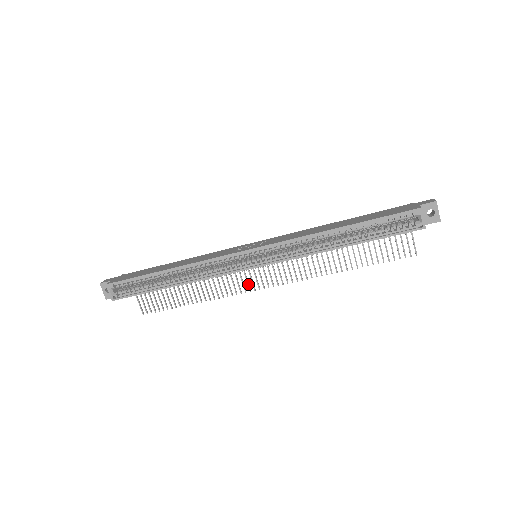
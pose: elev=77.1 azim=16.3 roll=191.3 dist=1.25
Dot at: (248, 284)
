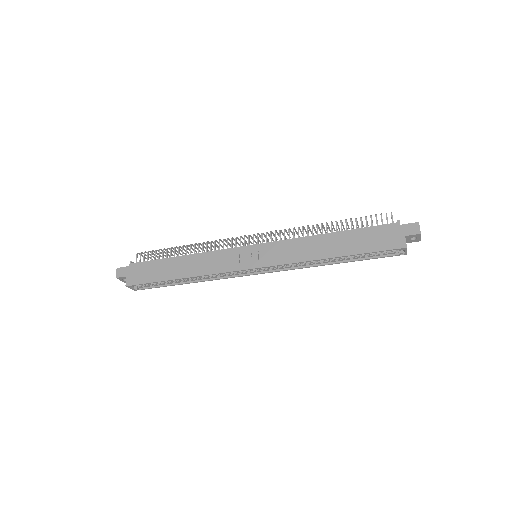
Dot at: occluded
